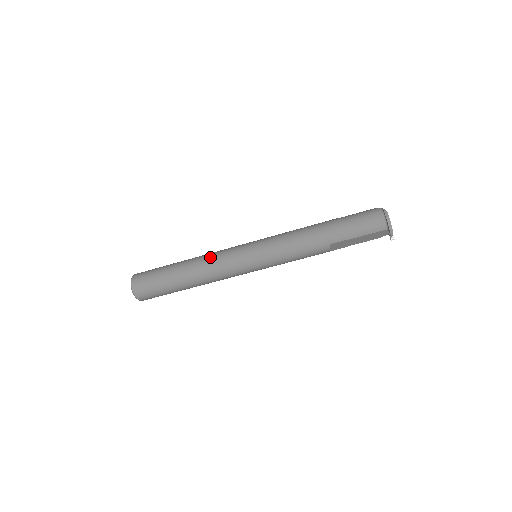
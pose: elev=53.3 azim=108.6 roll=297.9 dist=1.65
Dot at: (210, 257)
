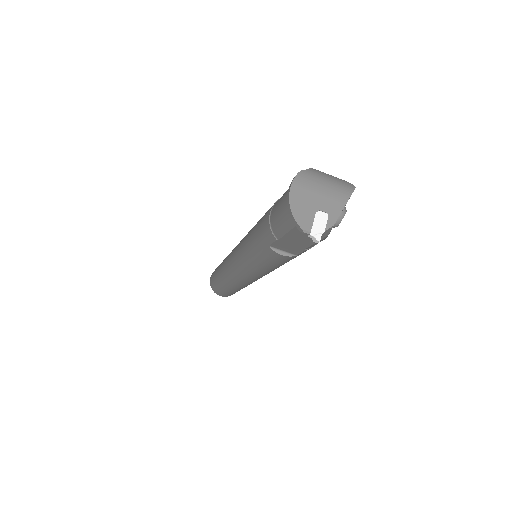
Dot at: occluded
